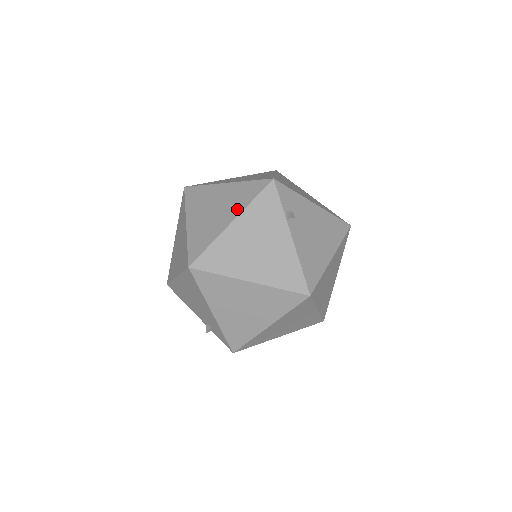
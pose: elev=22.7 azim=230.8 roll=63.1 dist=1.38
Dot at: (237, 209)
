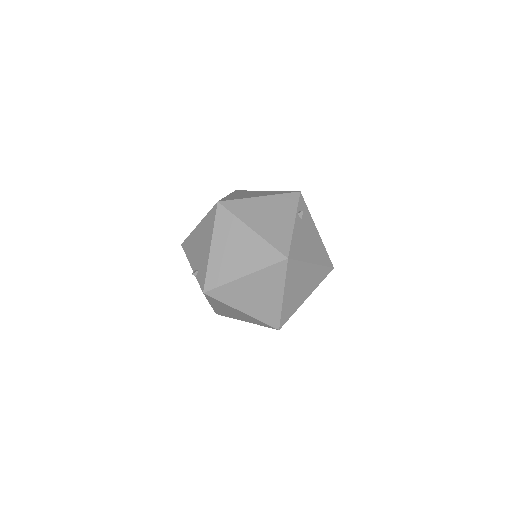
Dot at: (268, 194)
